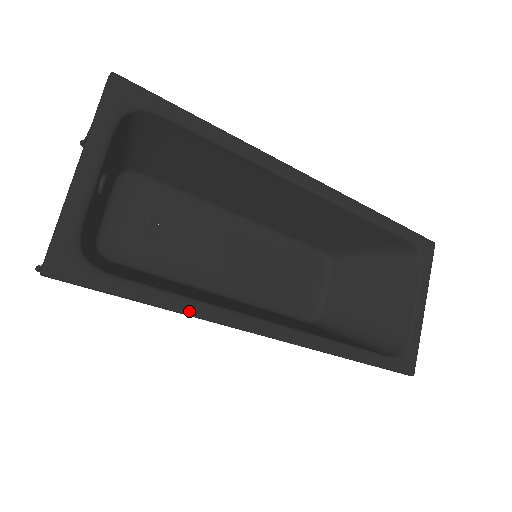
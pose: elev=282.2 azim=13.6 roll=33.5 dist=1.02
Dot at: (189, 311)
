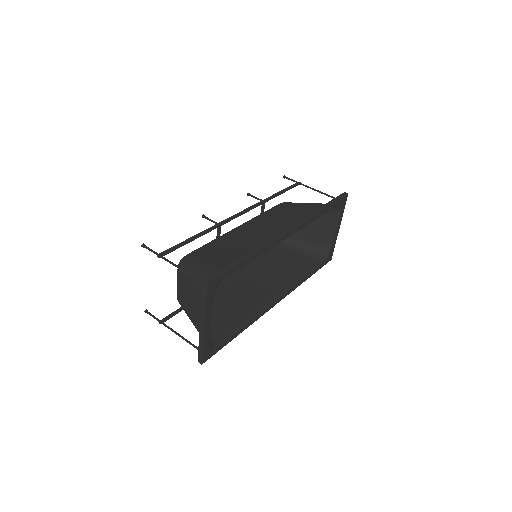
Dot at: (248, 326)
